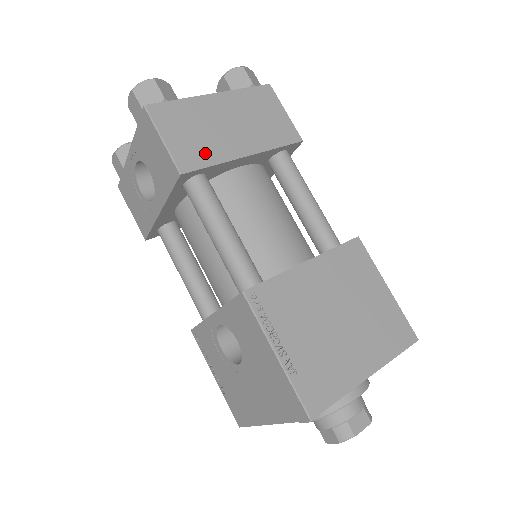
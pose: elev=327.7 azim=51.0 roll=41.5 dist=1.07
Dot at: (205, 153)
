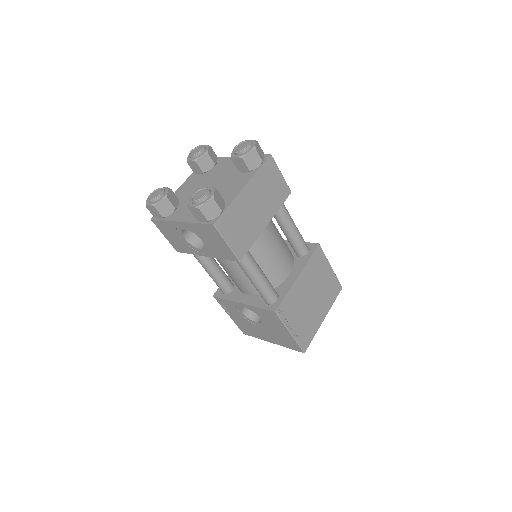
Dot at: (248, 238)
